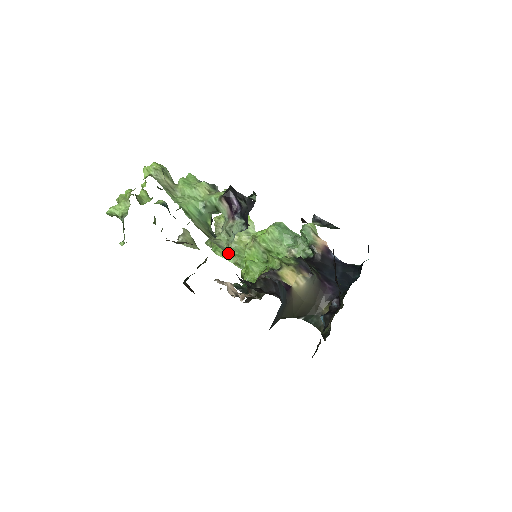
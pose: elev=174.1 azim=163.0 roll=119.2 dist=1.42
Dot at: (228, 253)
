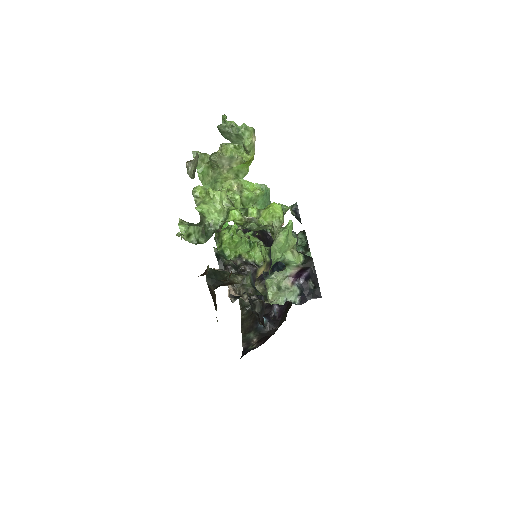
Dot at: (208, 180)
